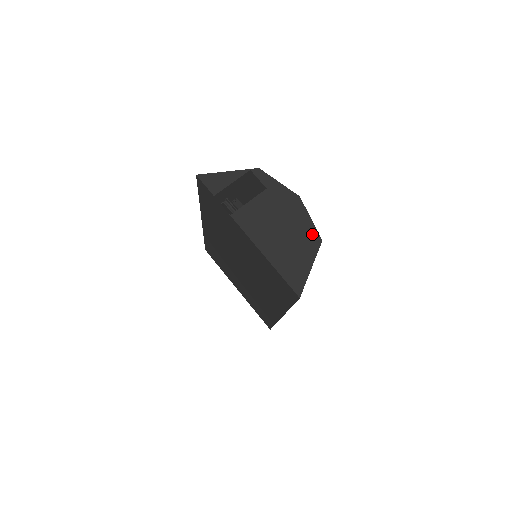
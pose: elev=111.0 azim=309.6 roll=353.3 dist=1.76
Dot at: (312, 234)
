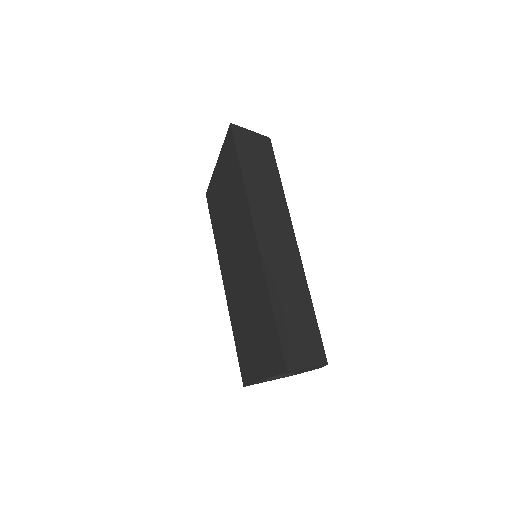
Dot at: occluded
